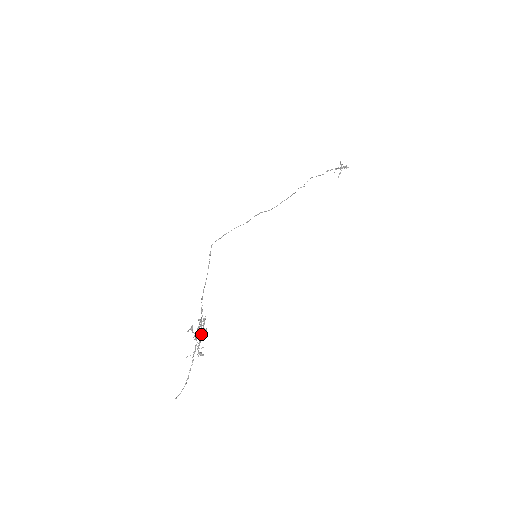
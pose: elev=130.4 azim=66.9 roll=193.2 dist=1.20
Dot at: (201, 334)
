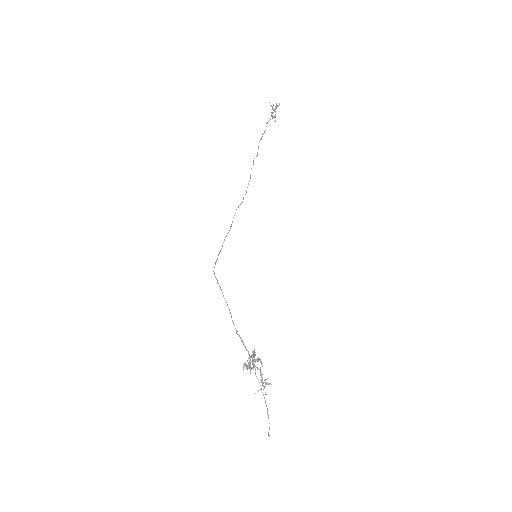
Dot at: (260, 368)
